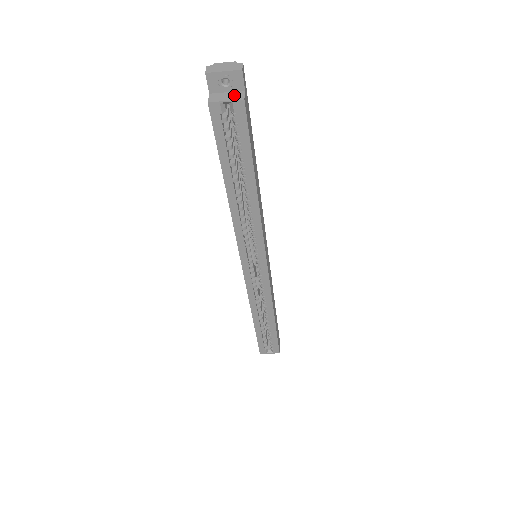
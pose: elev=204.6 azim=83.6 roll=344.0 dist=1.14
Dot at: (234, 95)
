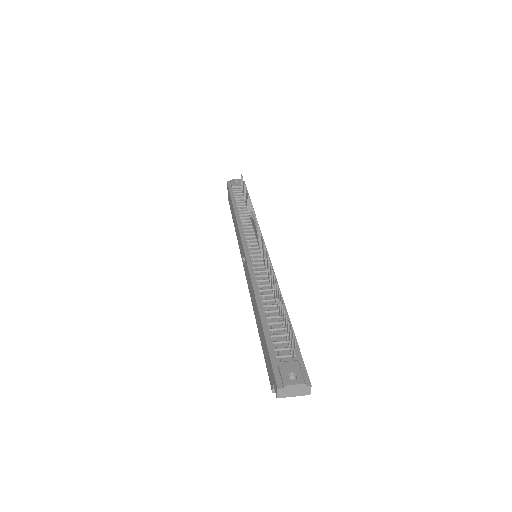
Dot at: occluded
